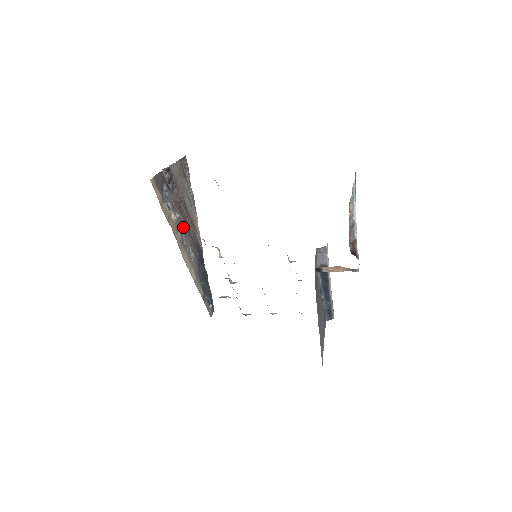
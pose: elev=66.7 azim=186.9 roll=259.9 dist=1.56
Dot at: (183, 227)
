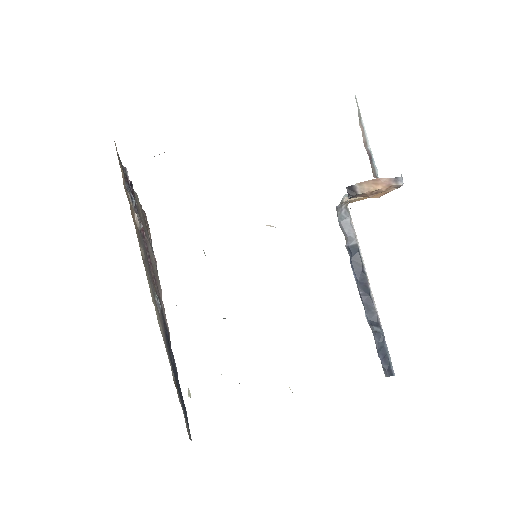
Dot at: (146, 257)
